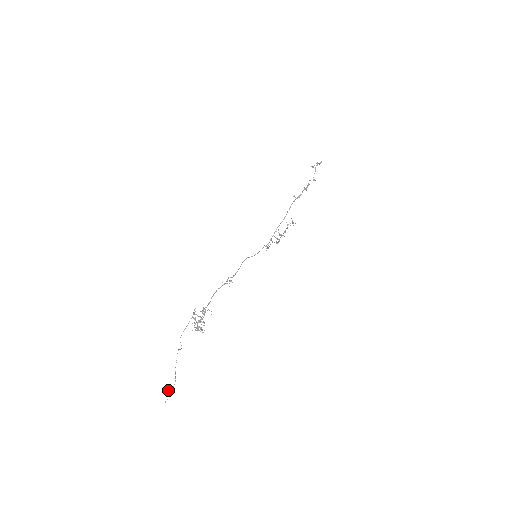
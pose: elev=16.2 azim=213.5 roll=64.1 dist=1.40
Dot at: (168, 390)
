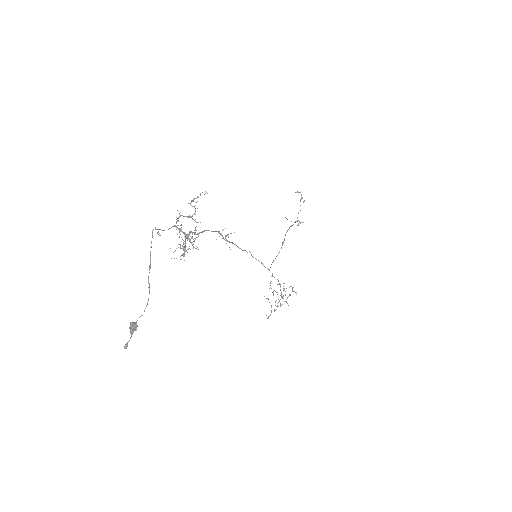
Dot at: (132, 322)
